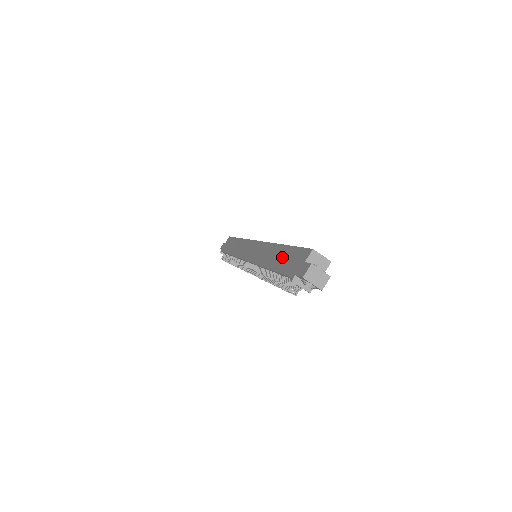
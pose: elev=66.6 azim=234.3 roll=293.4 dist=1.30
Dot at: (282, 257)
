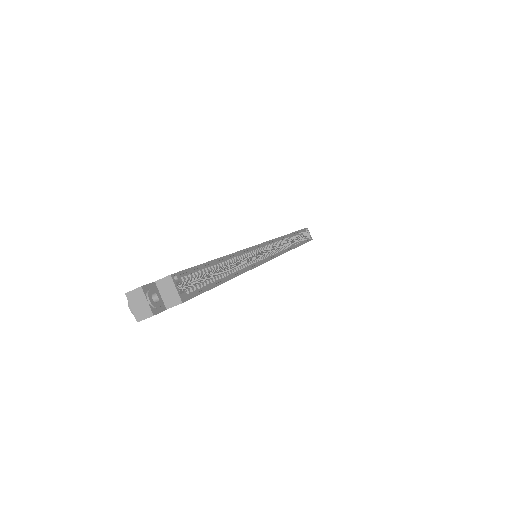
Dot at: occluded
